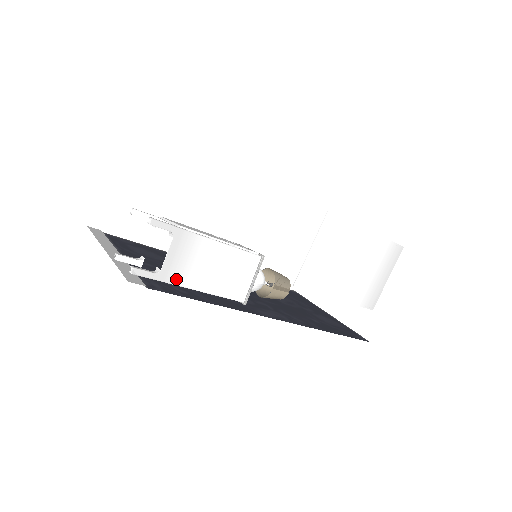
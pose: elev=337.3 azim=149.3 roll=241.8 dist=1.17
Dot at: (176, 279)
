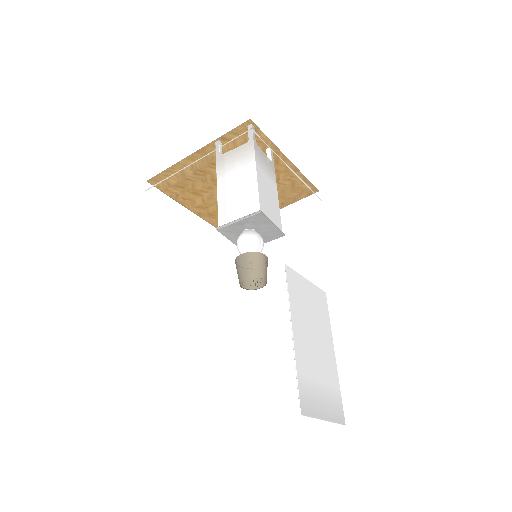
Dot at: (257, 154)
